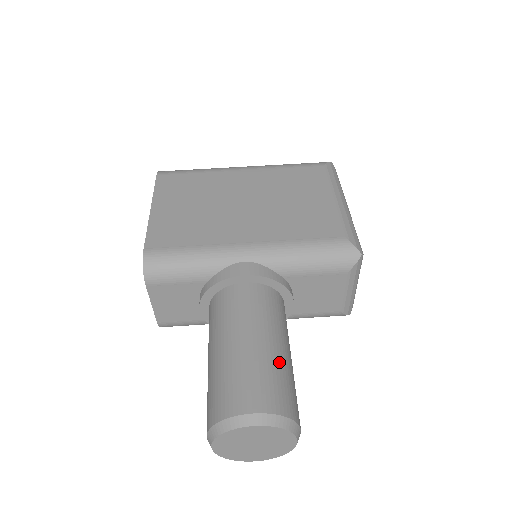
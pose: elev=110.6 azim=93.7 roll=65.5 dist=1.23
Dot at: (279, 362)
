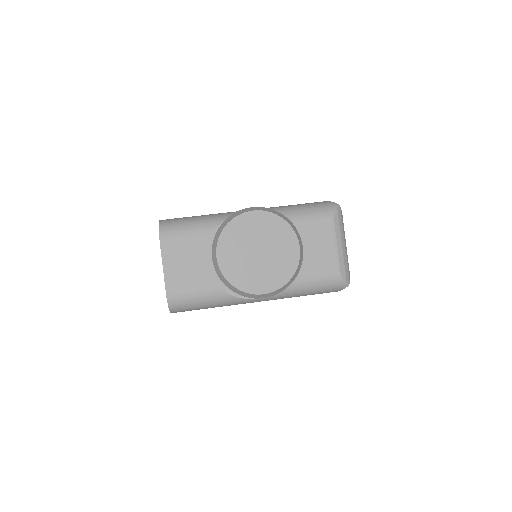
Dot at: occluded
